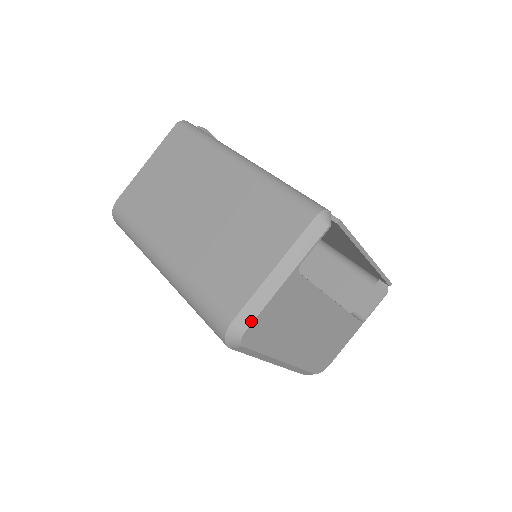
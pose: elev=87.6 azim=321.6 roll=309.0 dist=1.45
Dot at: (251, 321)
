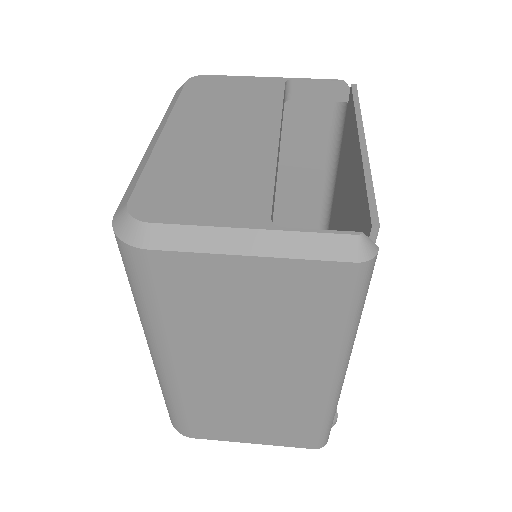
Dot at: (218, 76)
